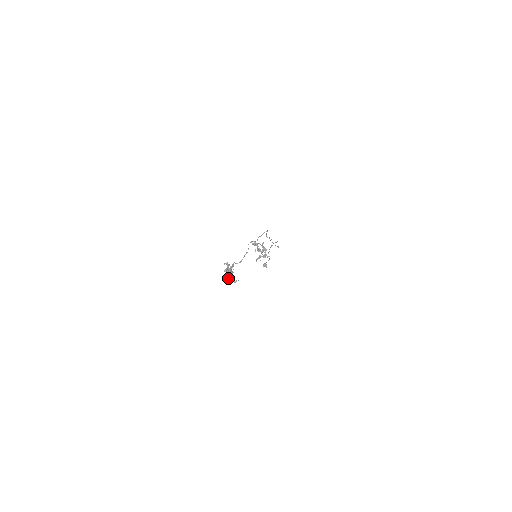
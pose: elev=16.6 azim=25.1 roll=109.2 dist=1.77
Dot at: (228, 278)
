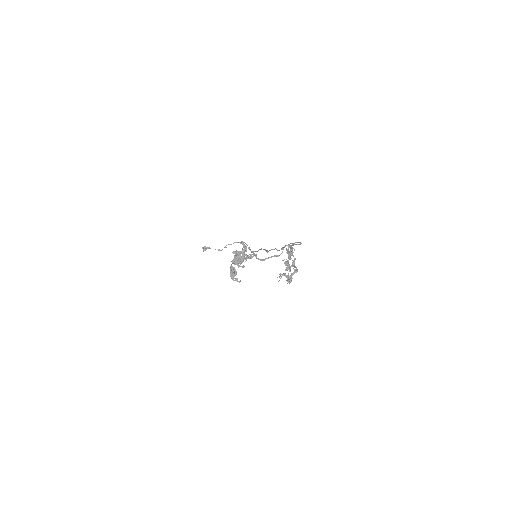
Dot at: (231, 266)
